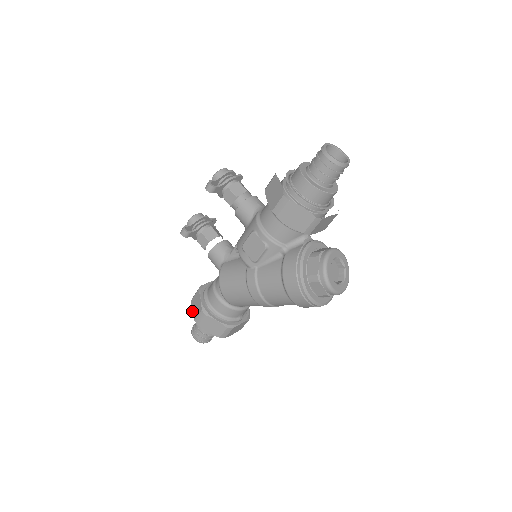
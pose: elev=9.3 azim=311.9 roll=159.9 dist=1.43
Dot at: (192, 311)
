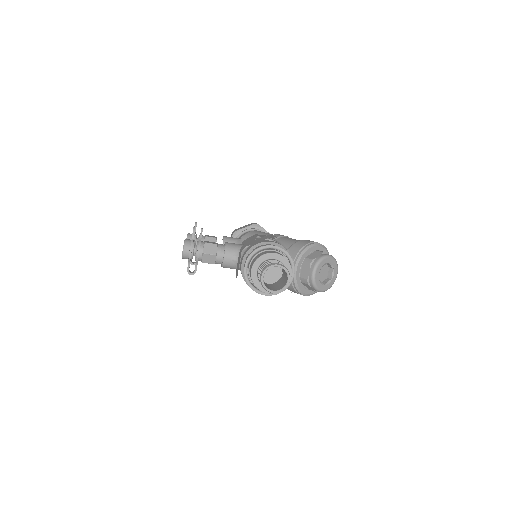
Dot at: occluded
